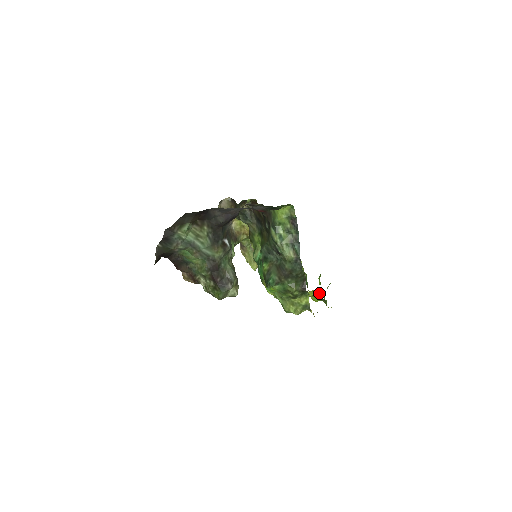
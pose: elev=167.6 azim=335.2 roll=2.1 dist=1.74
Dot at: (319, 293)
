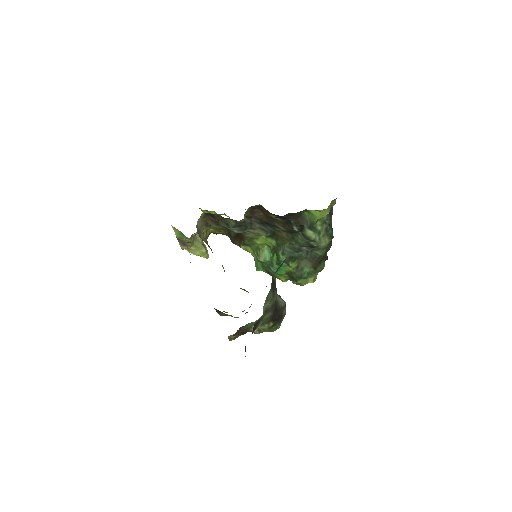
Dot at: occluded
